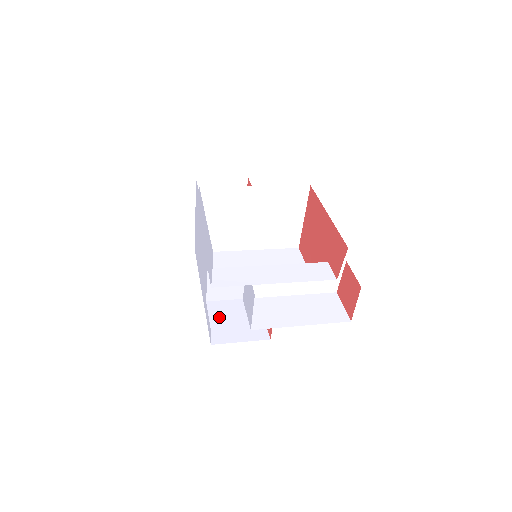
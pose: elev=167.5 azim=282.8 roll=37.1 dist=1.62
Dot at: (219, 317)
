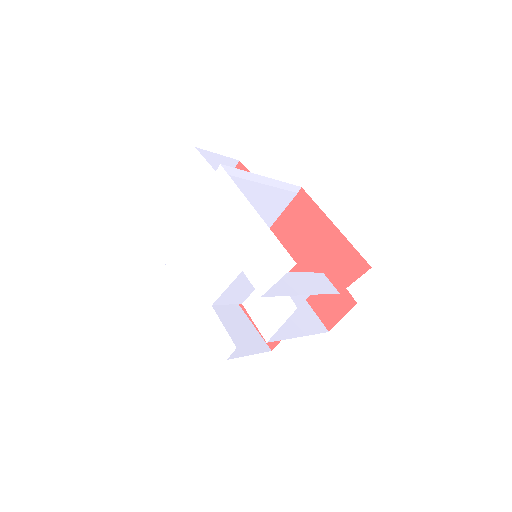
Dot at: occluded
